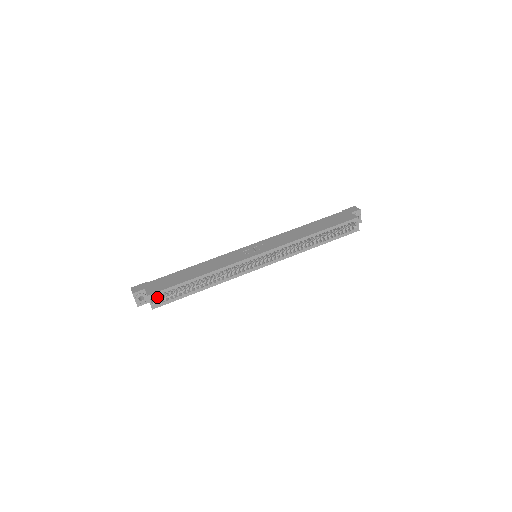
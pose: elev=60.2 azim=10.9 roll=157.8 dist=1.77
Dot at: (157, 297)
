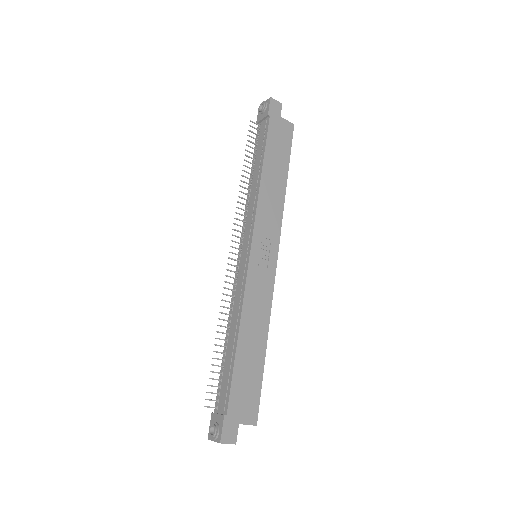
Dot at: occluded
